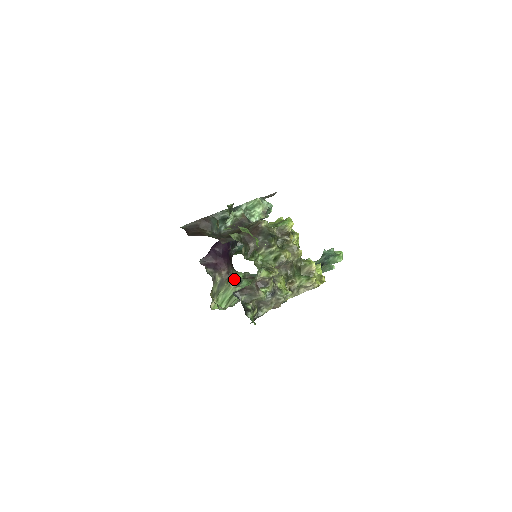
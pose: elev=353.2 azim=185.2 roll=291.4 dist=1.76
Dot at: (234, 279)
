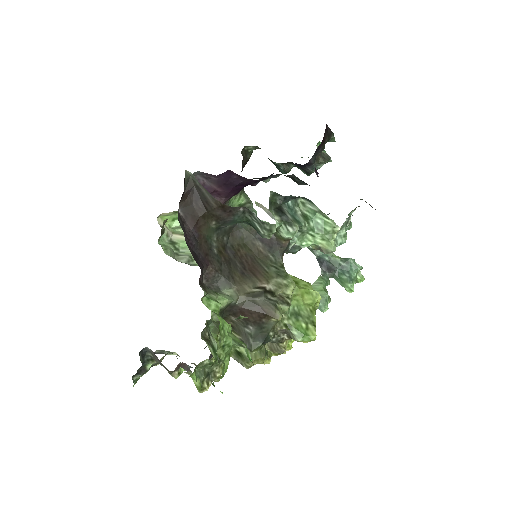
Dot at: occluded
